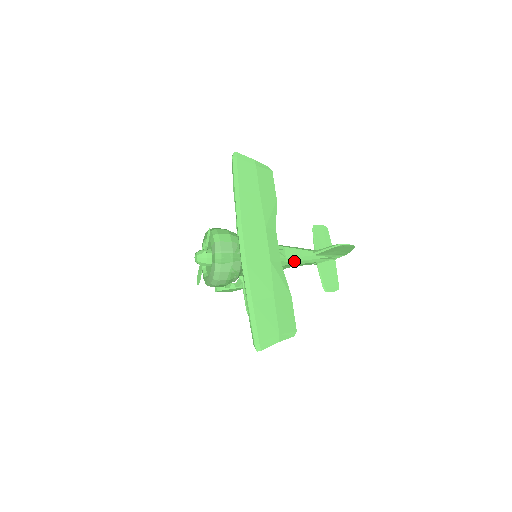
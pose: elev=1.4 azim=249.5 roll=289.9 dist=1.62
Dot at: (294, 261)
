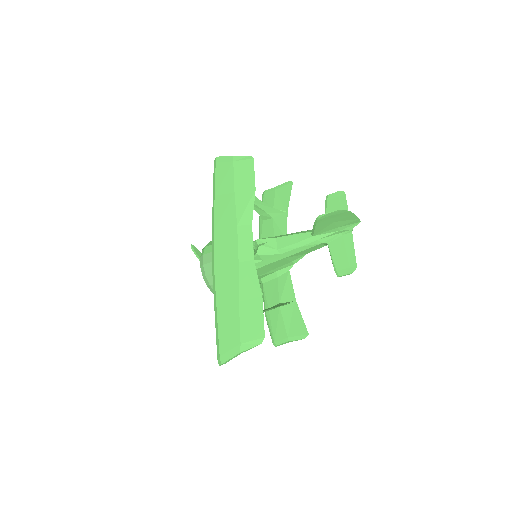
Dot at: (291, 250)
